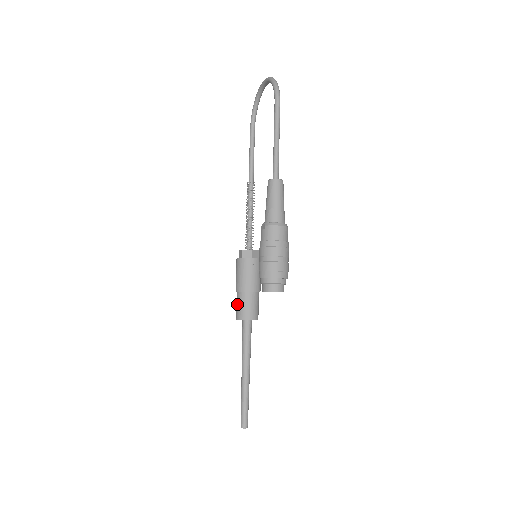
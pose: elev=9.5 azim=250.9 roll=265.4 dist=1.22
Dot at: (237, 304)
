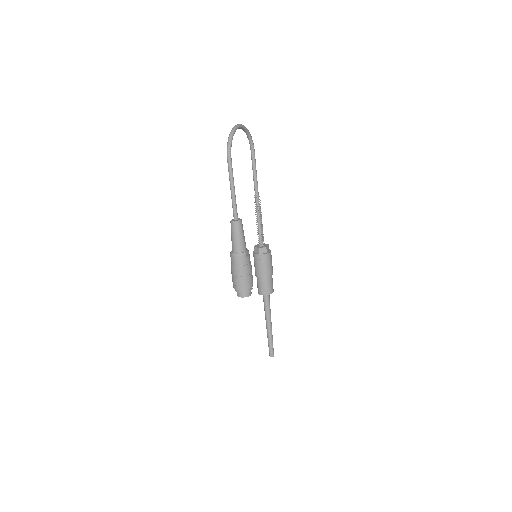
Dot at: occluded
